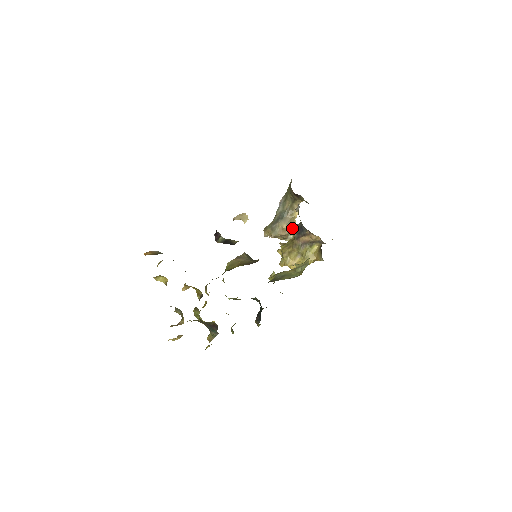
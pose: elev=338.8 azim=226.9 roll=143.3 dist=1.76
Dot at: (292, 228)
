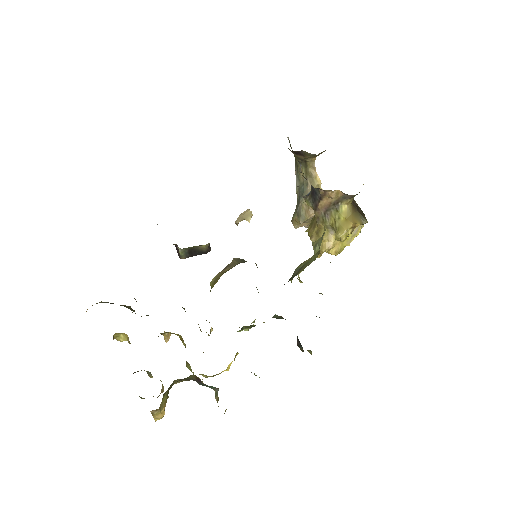
Dot at: (305, 198)
